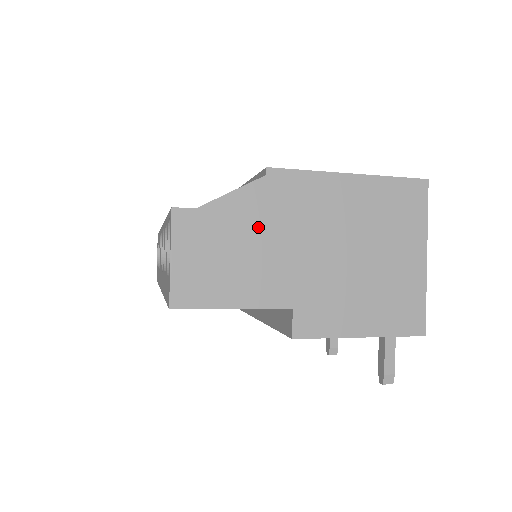
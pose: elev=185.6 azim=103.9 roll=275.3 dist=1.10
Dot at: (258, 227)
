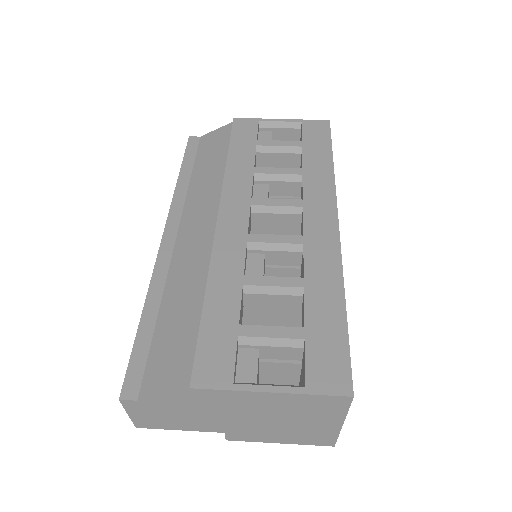
Dot at: (190, 408)
